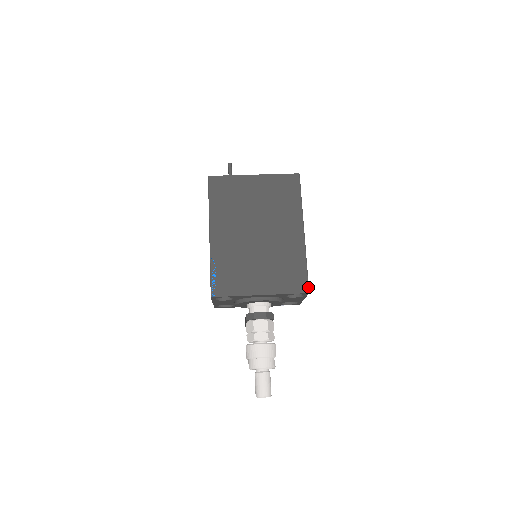
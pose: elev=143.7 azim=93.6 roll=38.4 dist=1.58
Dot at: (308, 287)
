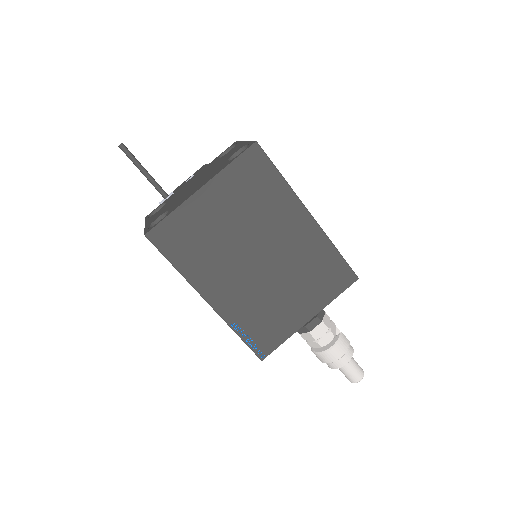
Dot at: (354, 274)
